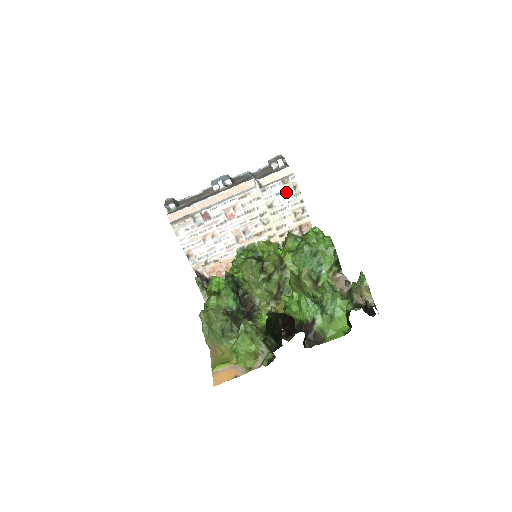
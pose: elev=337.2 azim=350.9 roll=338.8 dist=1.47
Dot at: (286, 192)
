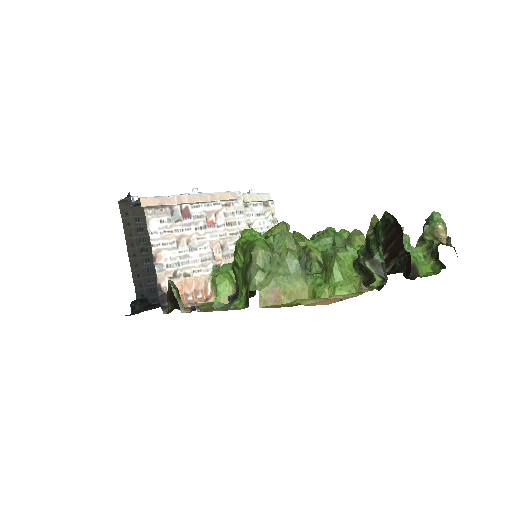
Dot at: (264, 217)
